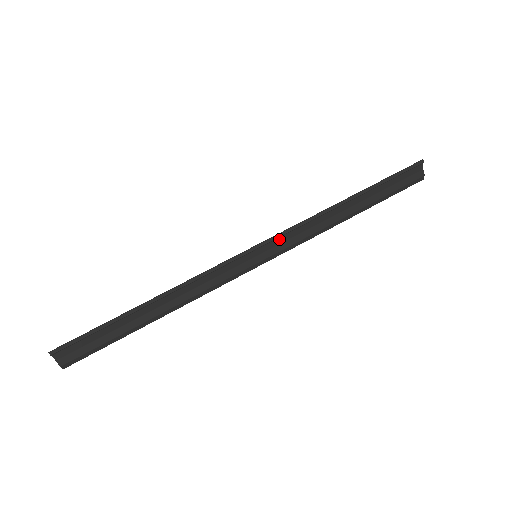
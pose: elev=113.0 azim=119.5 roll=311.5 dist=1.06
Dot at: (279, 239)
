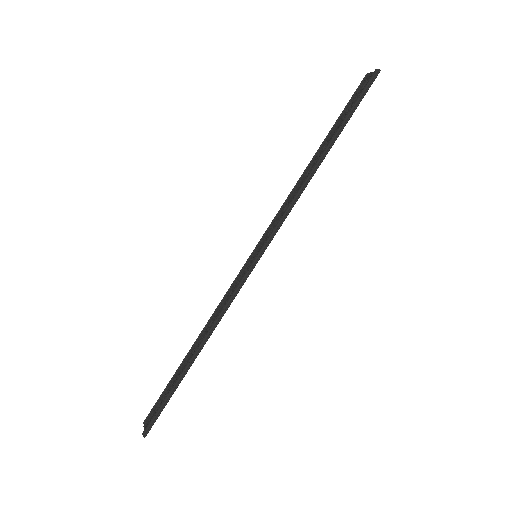
Dot at: (273, 233)
